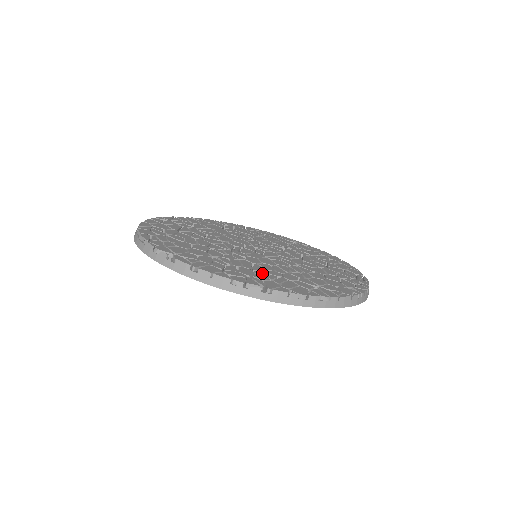
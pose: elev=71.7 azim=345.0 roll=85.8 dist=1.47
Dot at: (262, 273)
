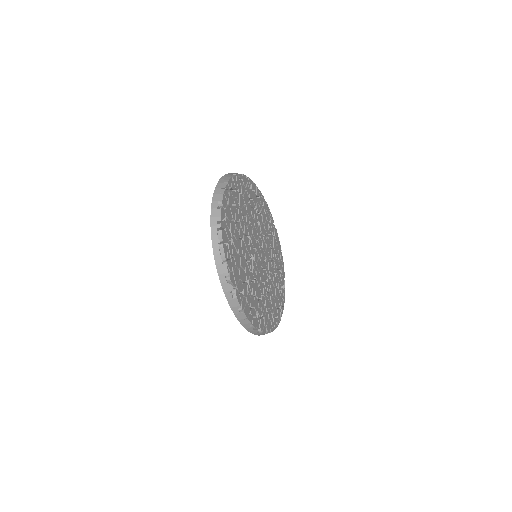
Dot at: (261, 303)
